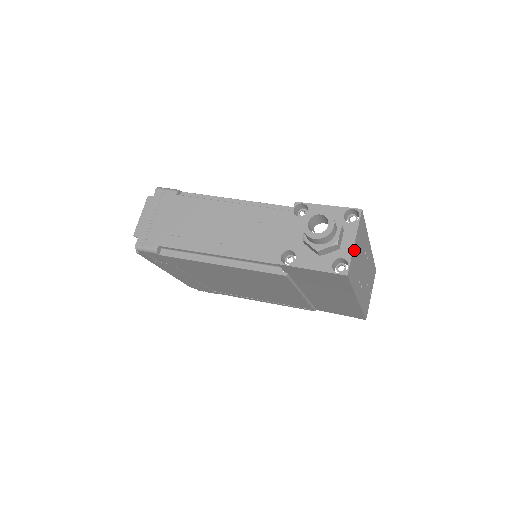
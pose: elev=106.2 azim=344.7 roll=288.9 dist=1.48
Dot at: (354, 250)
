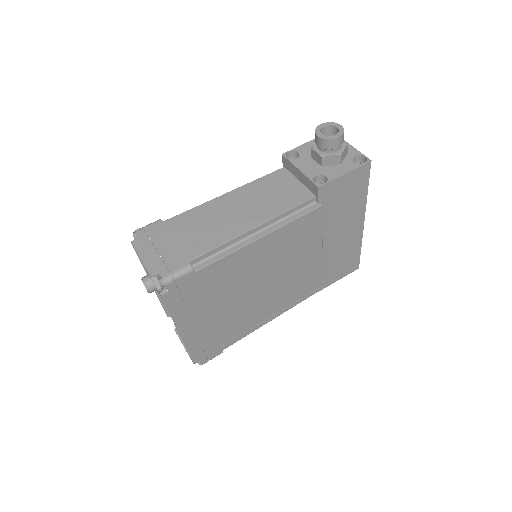
Dot at: occluded
